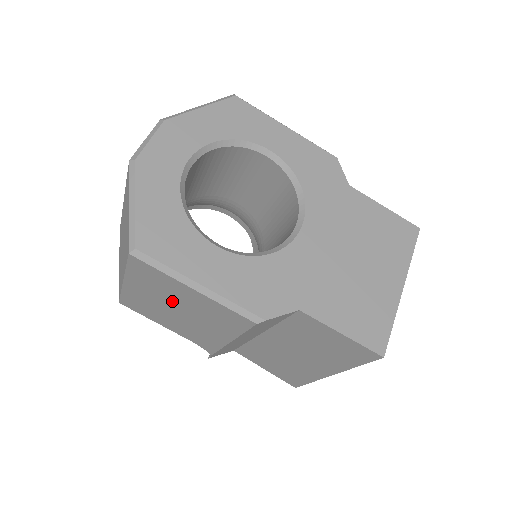
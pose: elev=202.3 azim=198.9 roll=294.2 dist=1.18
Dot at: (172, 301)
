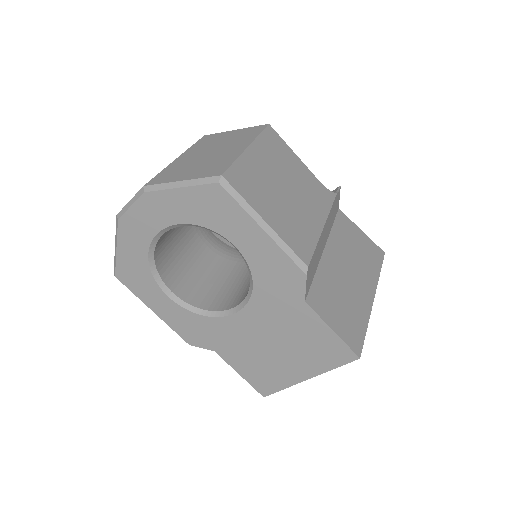
Dot at: occluded
